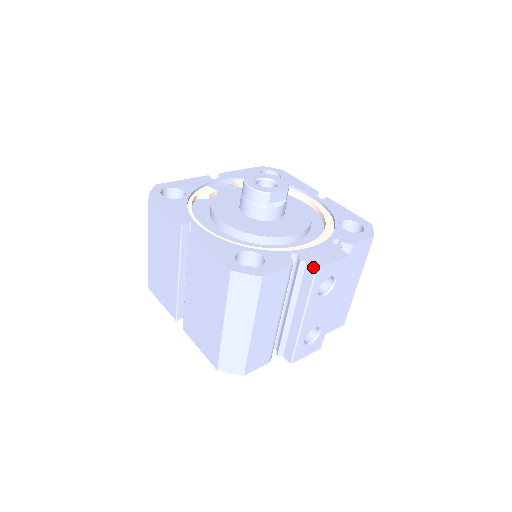
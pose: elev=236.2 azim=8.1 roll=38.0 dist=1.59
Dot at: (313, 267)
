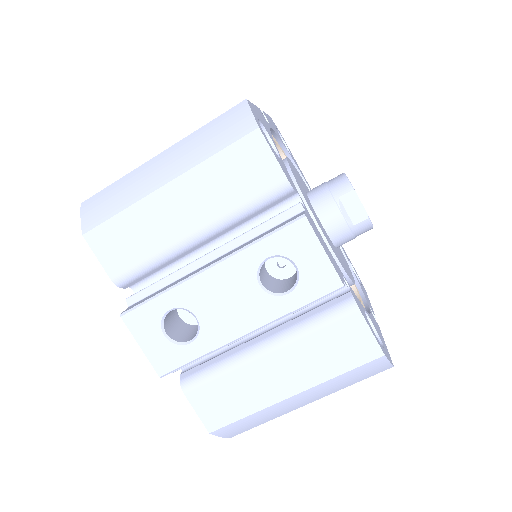
Dot at: (303, 213)
